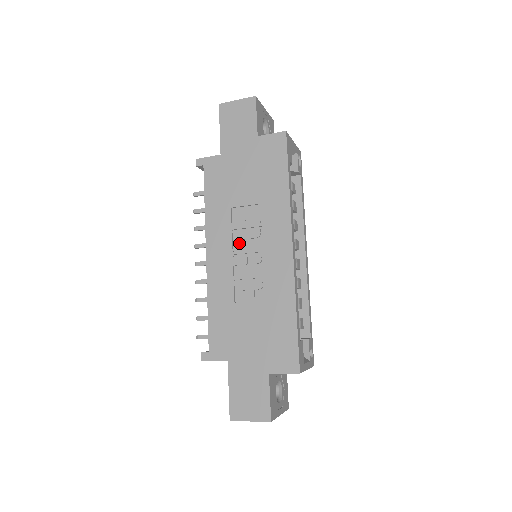
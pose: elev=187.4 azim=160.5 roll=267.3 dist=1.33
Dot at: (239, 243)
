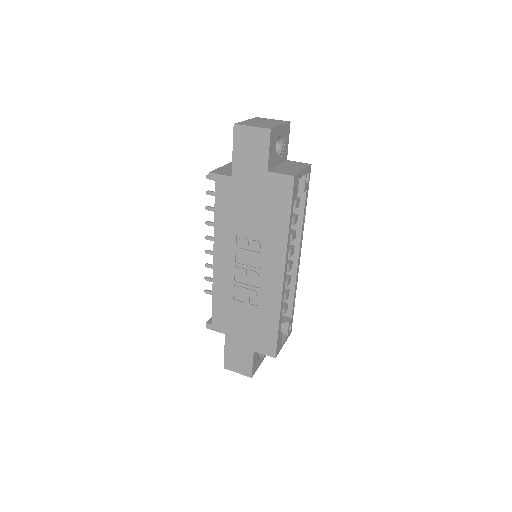
Dot at: (241, 257)
